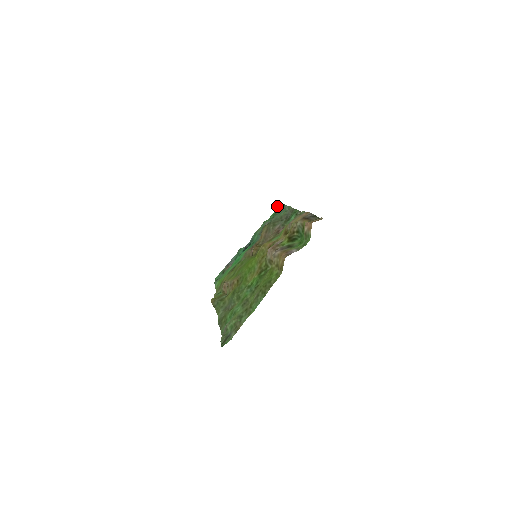
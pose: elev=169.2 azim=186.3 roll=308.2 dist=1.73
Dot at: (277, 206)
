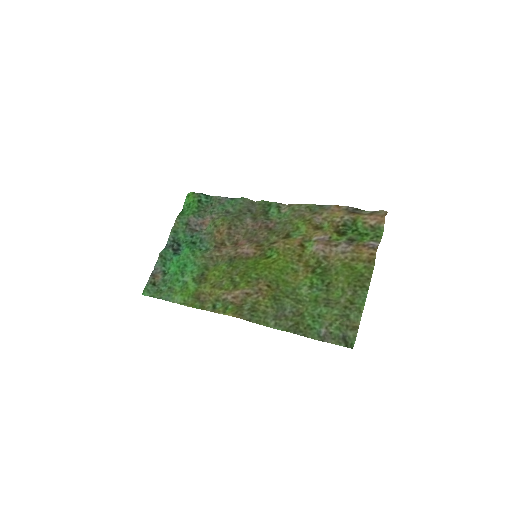
Dot at: (186, 197)
